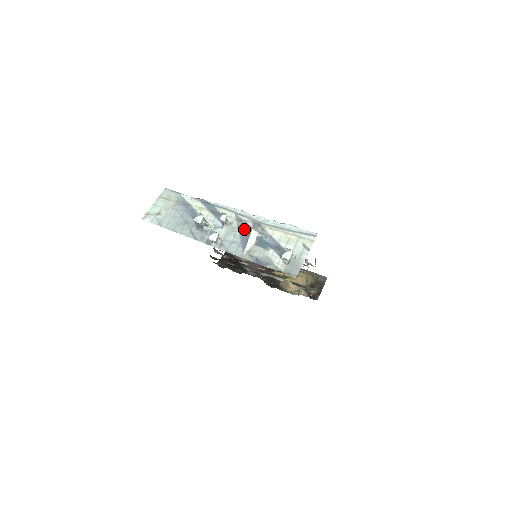
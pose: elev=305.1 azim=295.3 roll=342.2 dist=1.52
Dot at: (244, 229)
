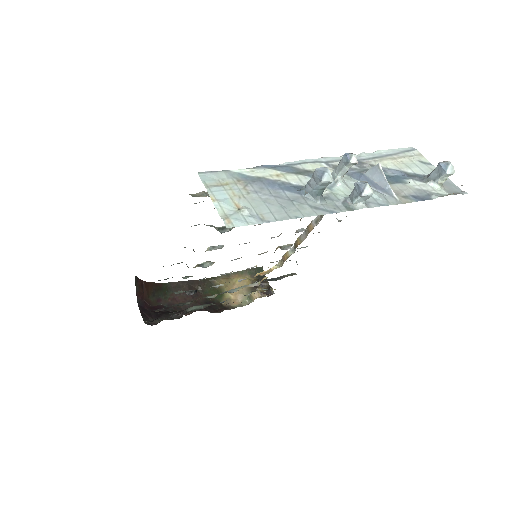
Dot at: (357, 174)
